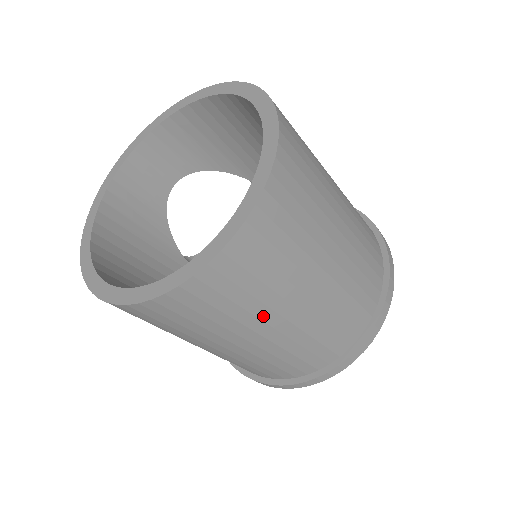
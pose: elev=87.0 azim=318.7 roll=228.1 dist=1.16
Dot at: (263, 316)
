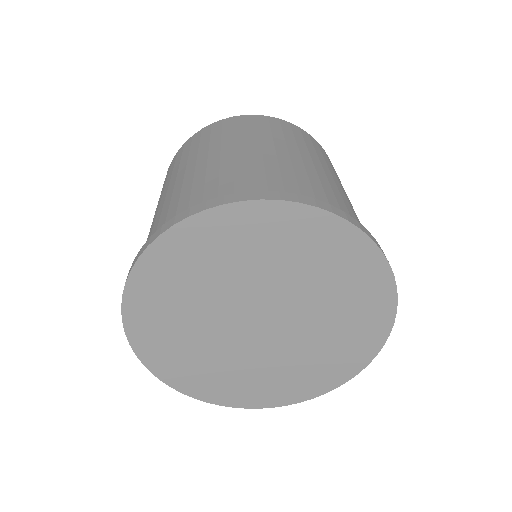
Dot at: (225, 144)
